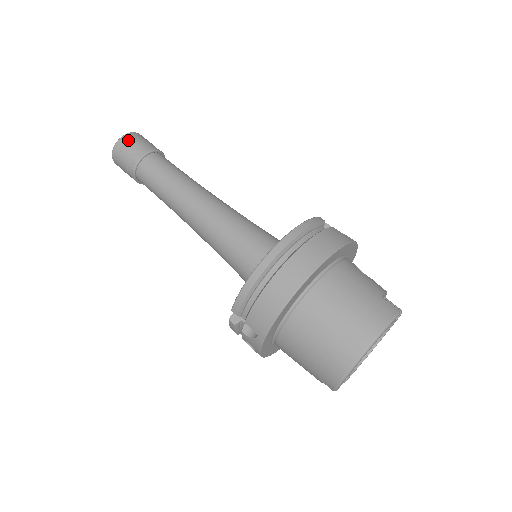
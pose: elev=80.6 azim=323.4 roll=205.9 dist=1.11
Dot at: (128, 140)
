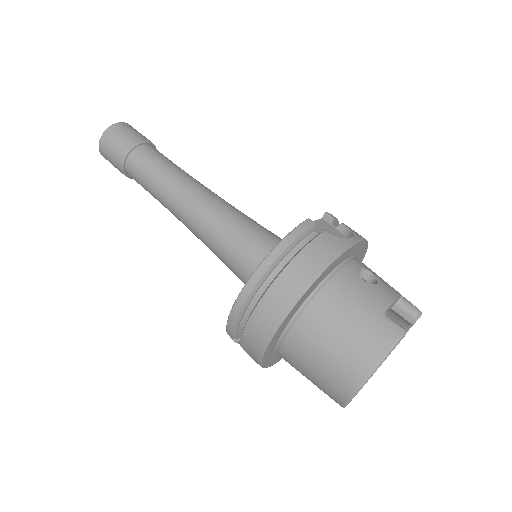
Dot at: (109, 137)
